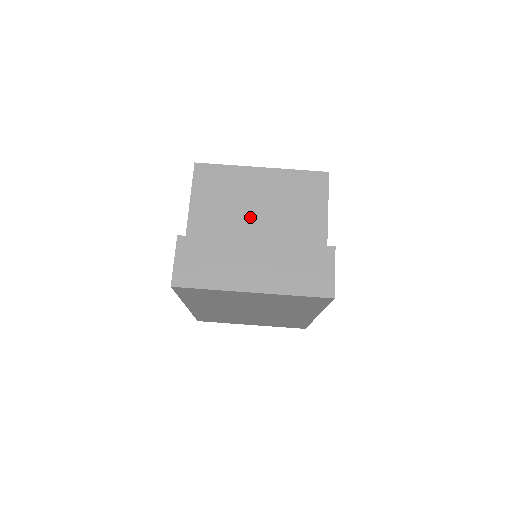
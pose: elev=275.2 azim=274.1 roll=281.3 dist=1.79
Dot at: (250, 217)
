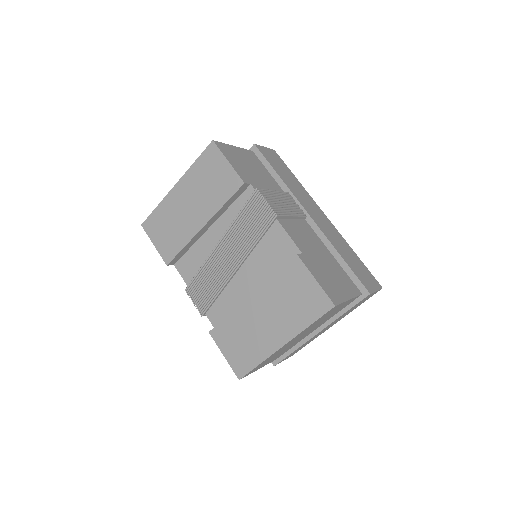
Dot at: occluded
